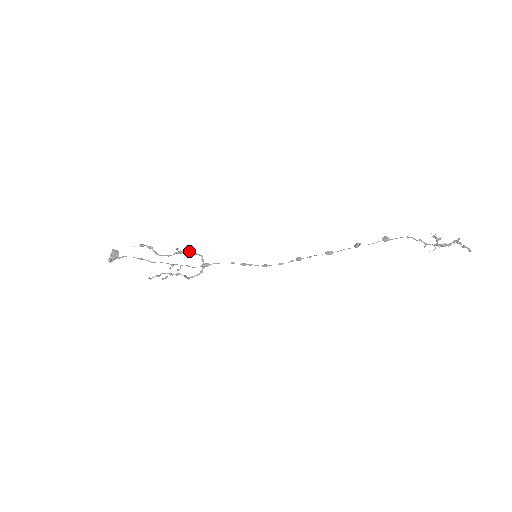
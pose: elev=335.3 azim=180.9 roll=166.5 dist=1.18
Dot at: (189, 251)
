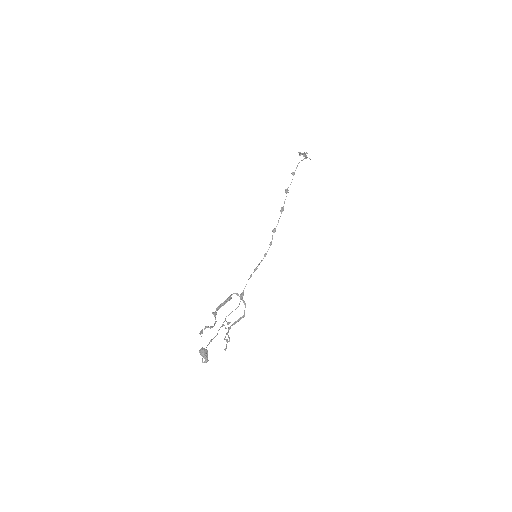
Dot at: (219, 306)
